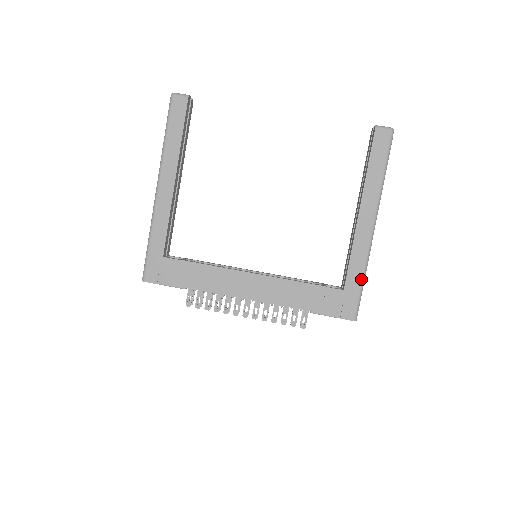
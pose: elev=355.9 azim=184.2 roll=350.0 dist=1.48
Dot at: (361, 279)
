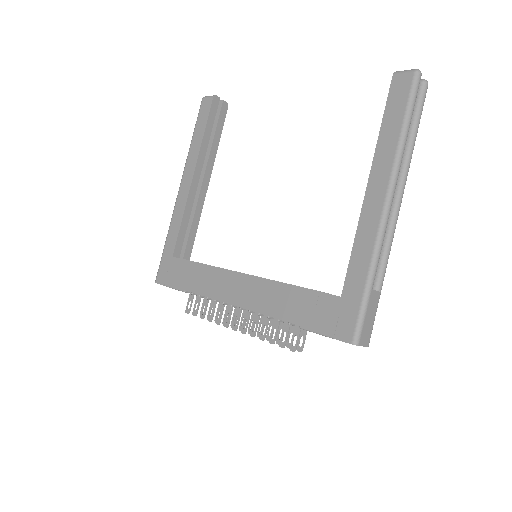
Dot at: (365, 281)
